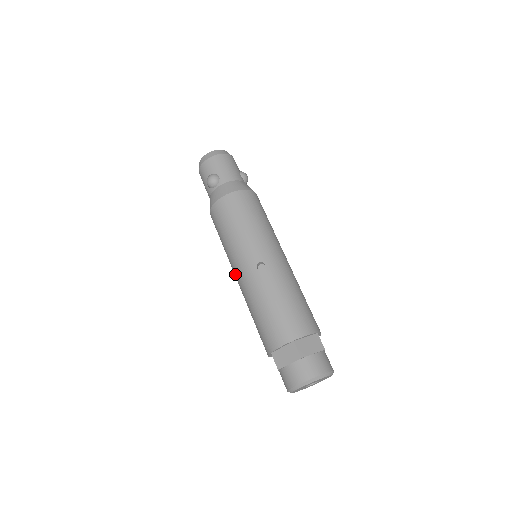
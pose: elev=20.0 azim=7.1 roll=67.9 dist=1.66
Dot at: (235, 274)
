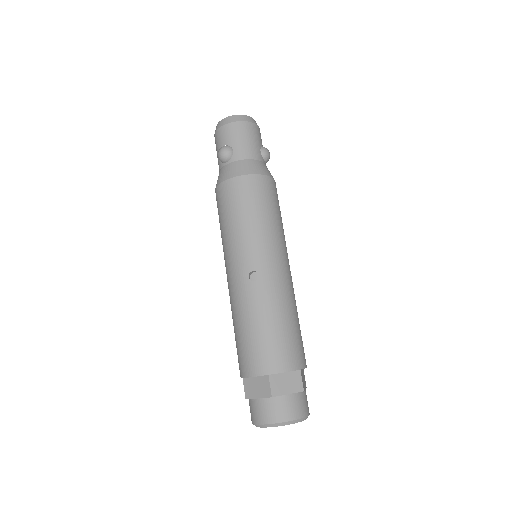
Dot at: (226, 273)
